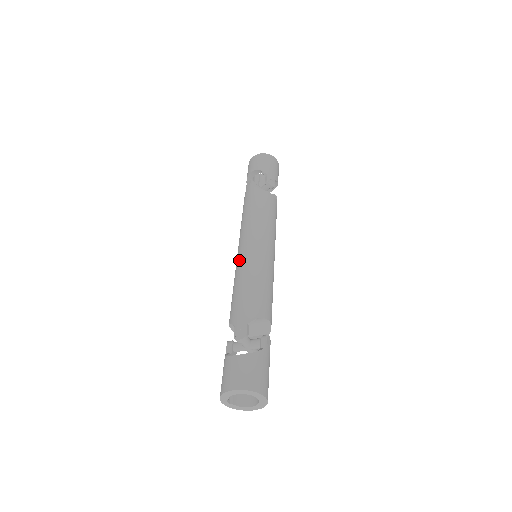
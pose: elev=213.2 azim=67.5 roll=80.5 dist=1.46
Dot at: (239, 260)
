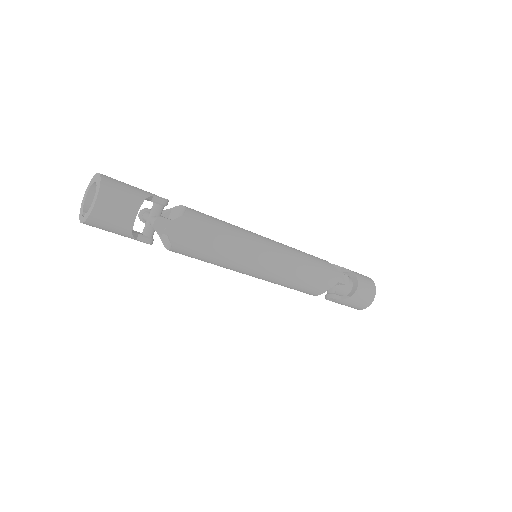
Dot at: occluded
